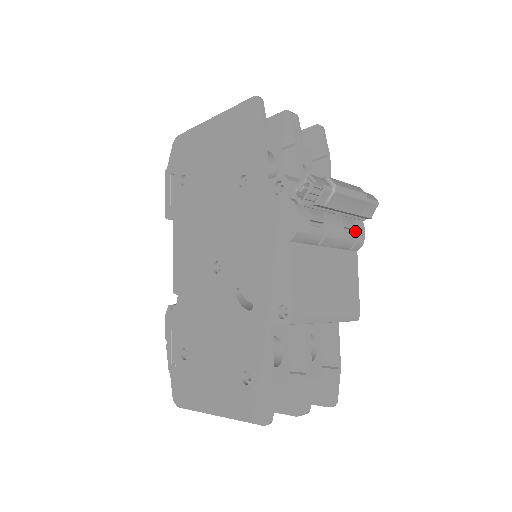
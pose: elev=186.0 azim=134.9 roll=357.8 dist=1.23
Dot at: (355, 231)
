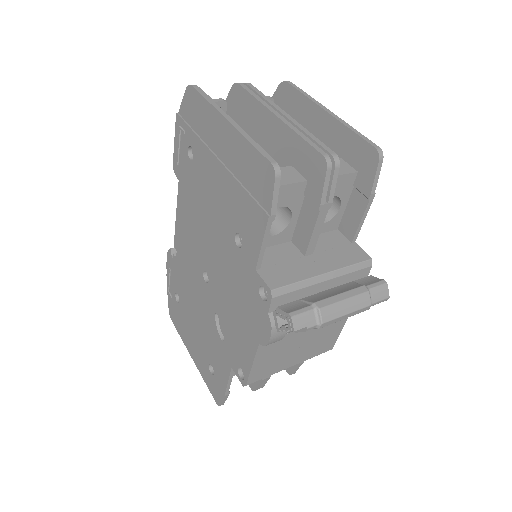
Dot at: occluded
